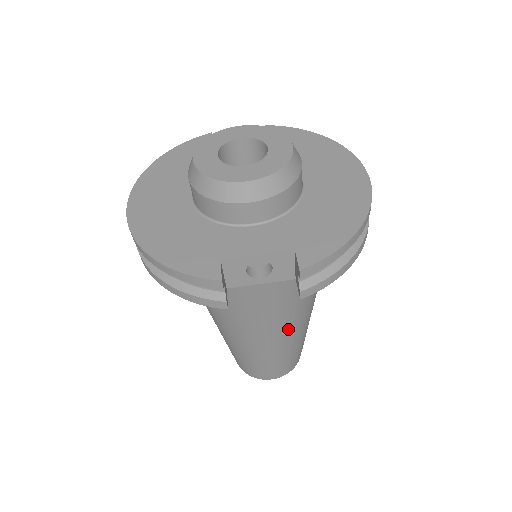
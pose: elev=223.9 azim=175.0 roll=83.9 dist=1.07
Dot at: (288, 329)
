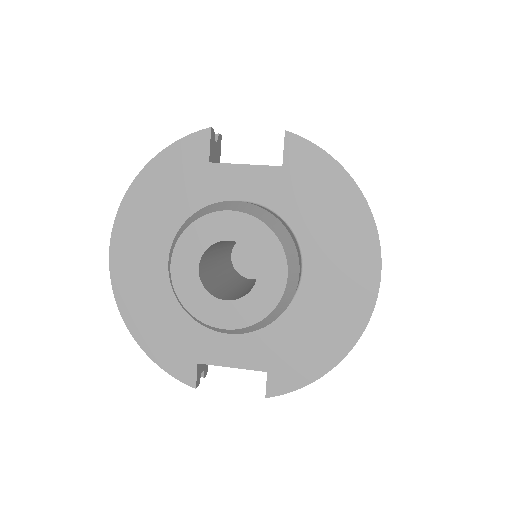
Dot at: occluded
